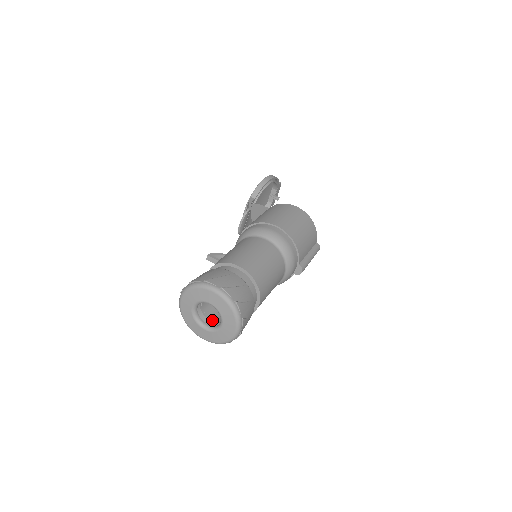
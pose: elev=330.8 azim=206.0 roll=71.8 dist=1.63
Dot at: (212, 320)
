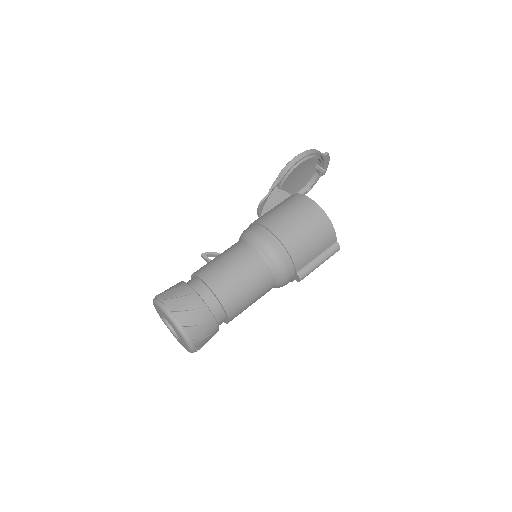
Dot at: occluded
